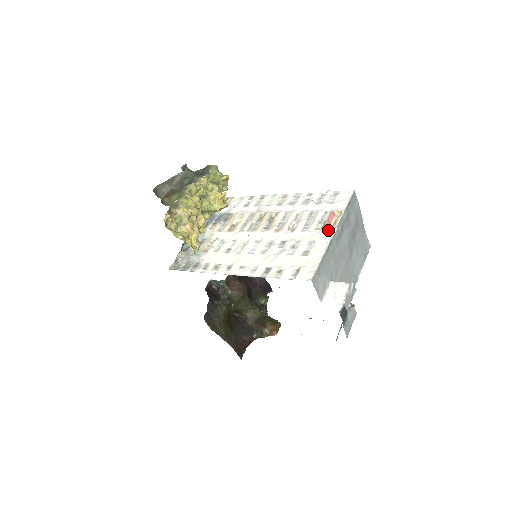
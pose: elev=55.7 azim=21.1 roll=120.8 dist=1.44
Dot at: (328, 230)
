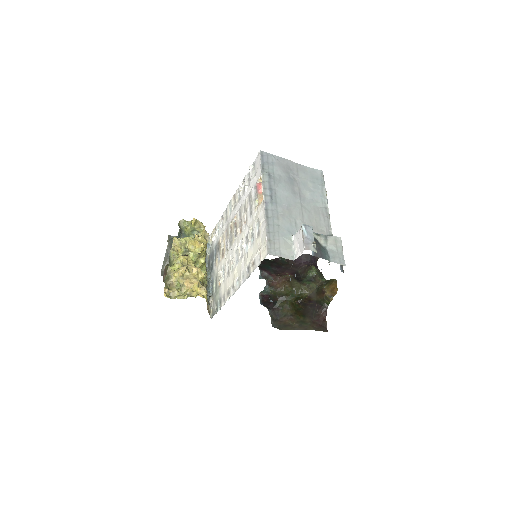
Dot at: occluded
